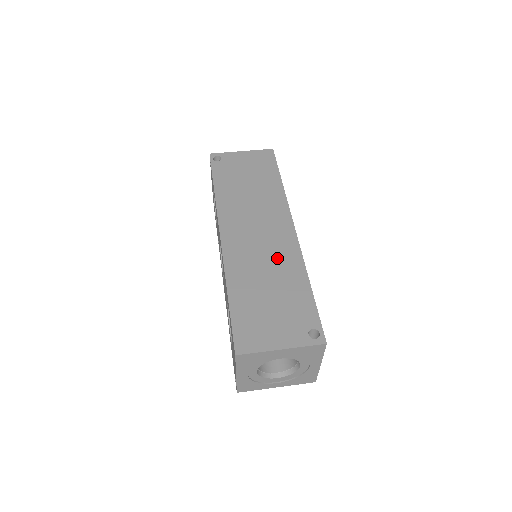
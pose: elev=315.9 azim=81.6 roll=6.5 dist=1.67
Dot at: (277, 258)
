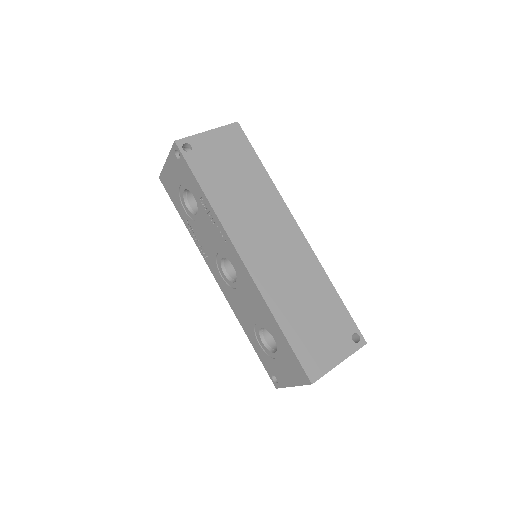
Dot at: (301, 270)
